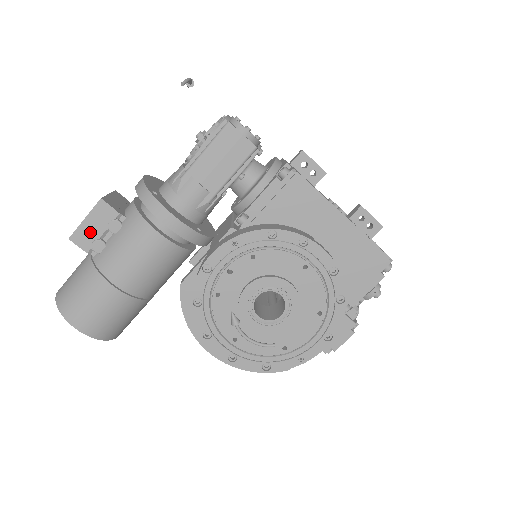
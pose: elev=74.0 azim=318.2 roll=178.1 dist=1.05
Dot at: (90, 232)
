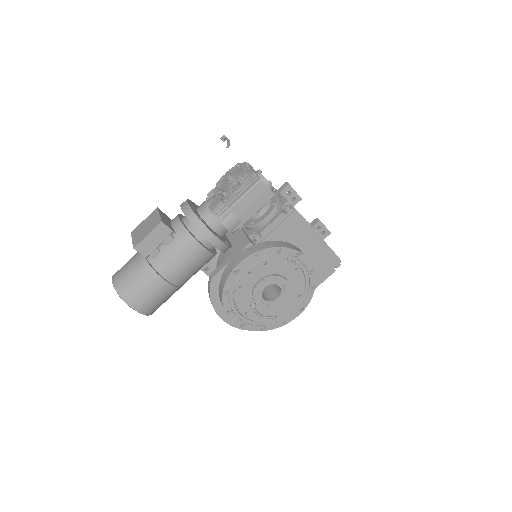
Dot at: (150, 244)
